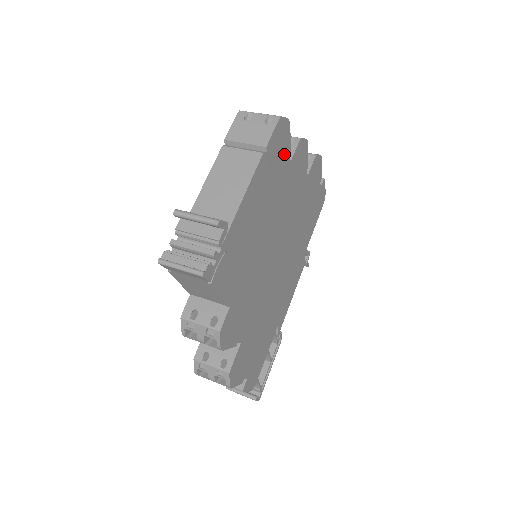
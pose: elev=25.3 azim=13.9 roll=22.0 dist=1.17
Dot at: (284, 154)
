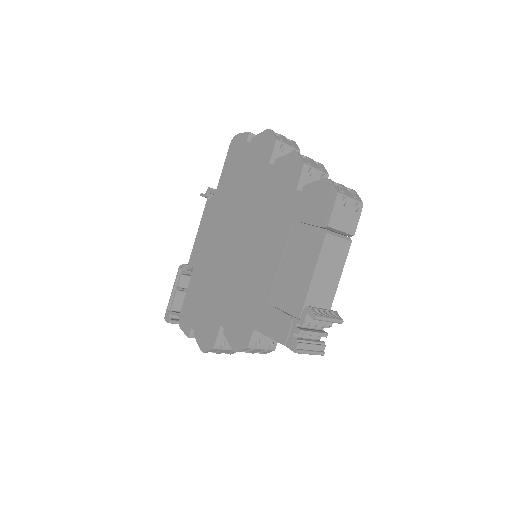
Dot at: occluded
